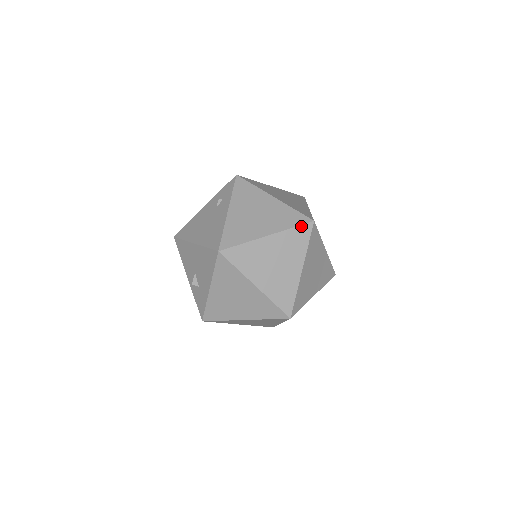
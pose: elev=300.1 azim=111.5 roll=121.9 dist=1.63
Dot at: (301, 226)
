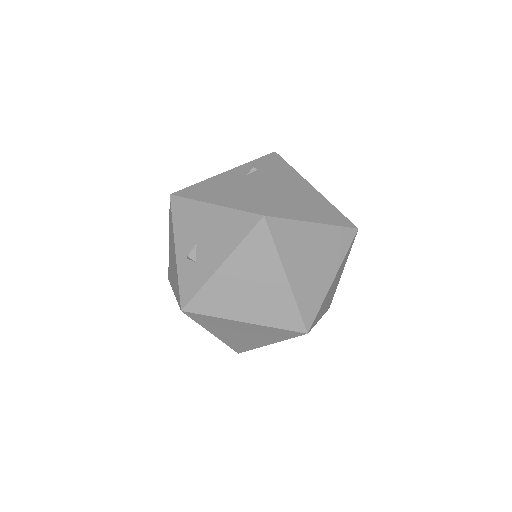
Dot at: (347, 228)
